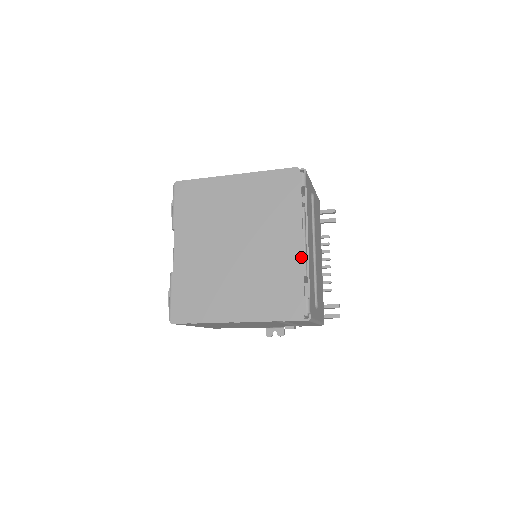
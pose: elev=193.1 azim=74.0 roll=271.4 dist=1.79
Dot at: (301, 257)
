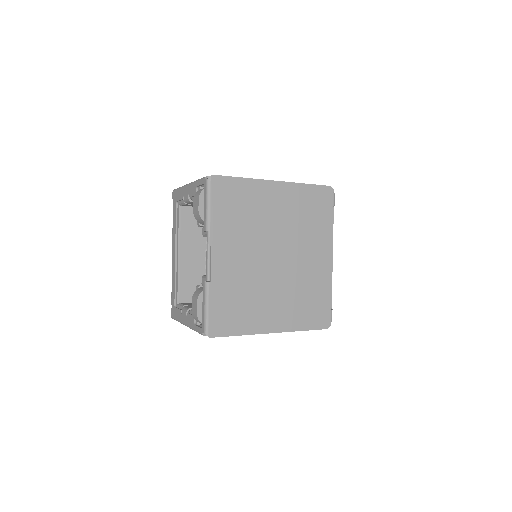
Dot at: (330, 273)
